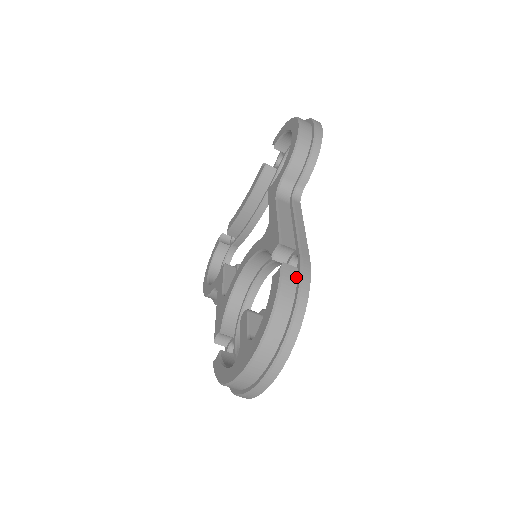
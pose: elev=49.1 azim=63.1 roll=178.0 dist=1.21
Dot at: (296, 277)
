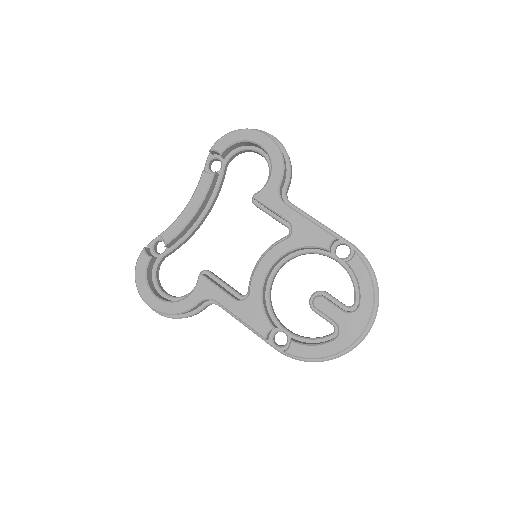
Dot at: occluded
